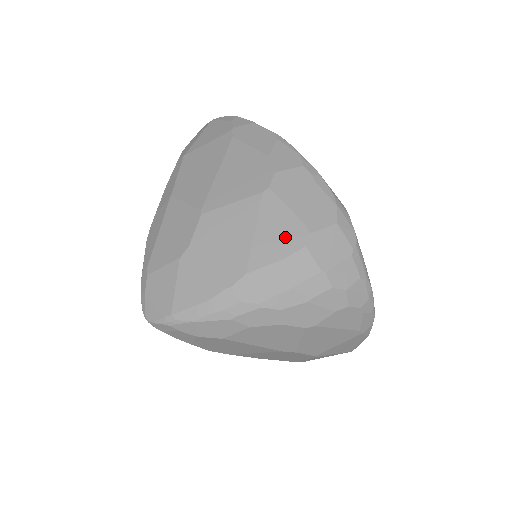
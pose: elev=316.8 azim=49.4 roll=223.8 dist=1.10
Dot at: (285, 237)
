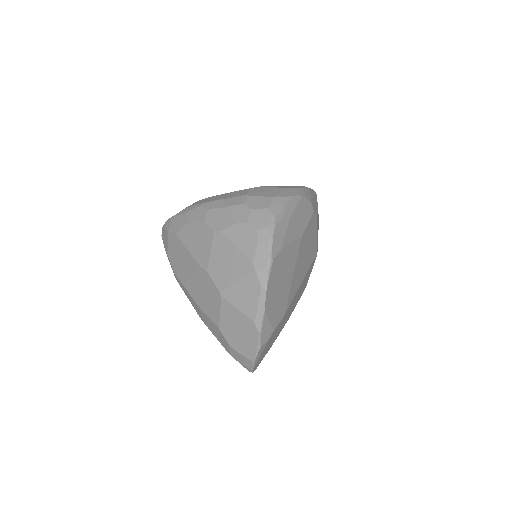
Dot at: occluded
